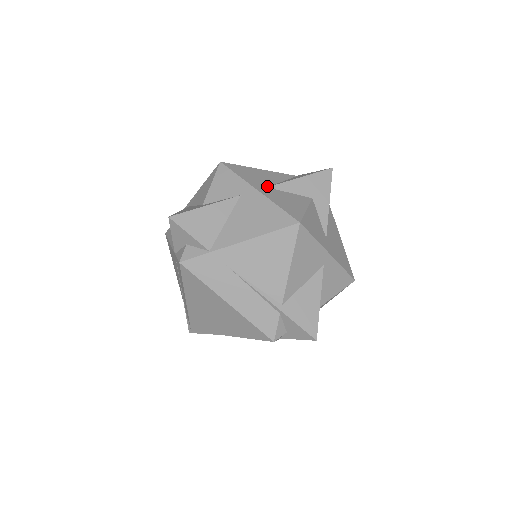
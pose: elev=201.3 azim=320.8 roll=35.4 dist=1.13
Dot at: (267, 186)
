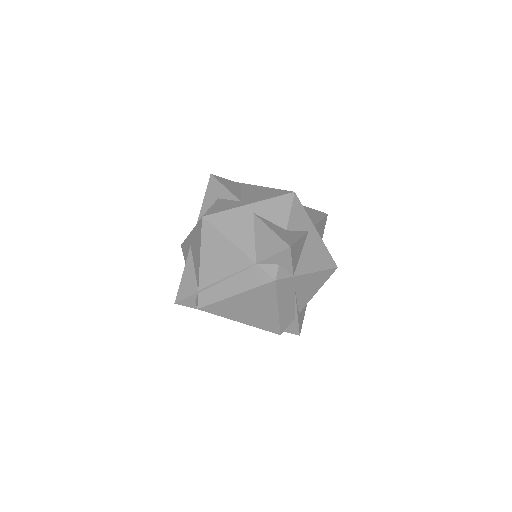
Dot at: (314, 224)
